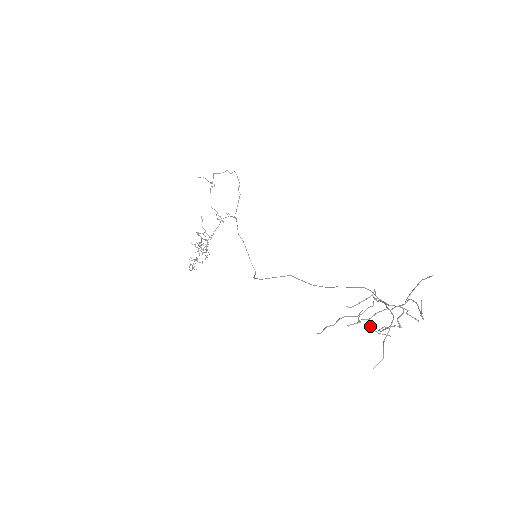
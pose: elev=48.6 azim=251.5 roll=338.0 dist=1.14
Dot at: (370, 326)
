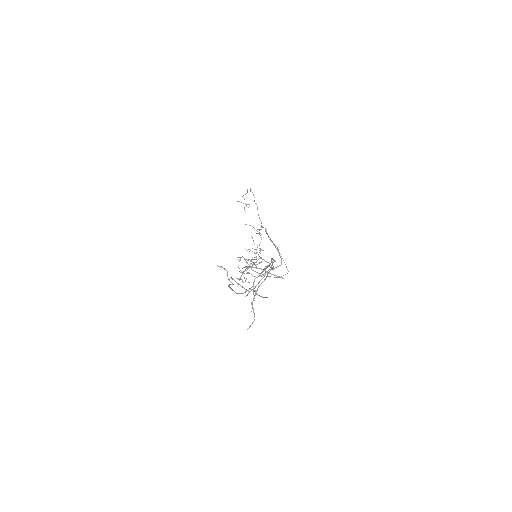
Dot at: (255, 292)
